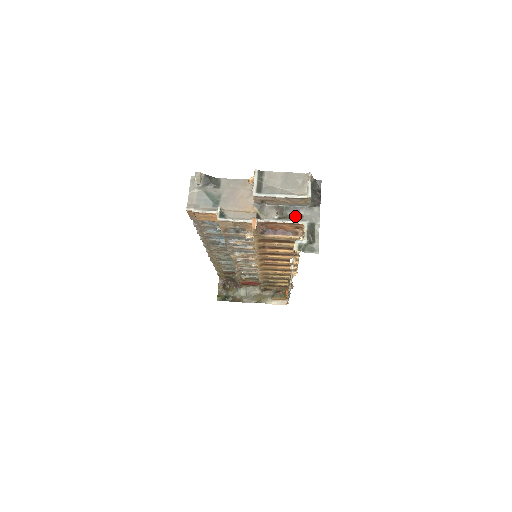
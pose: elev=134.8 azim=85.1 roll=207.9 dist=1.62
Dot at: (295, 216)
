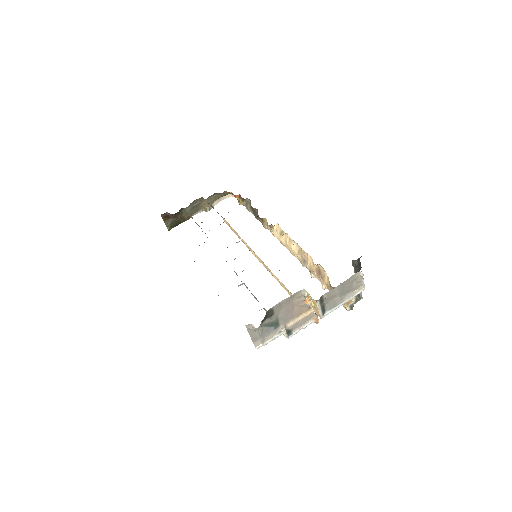
Dot at: occluded
